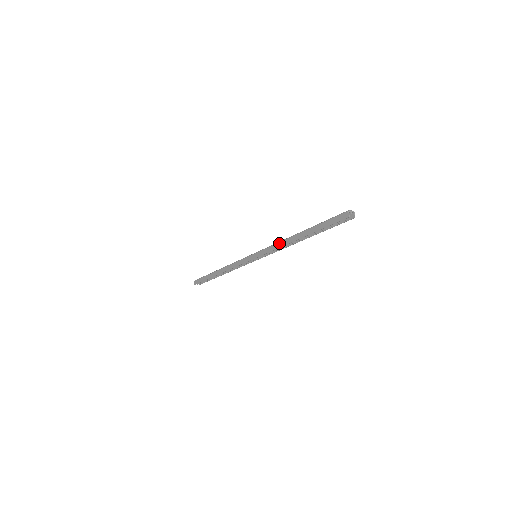
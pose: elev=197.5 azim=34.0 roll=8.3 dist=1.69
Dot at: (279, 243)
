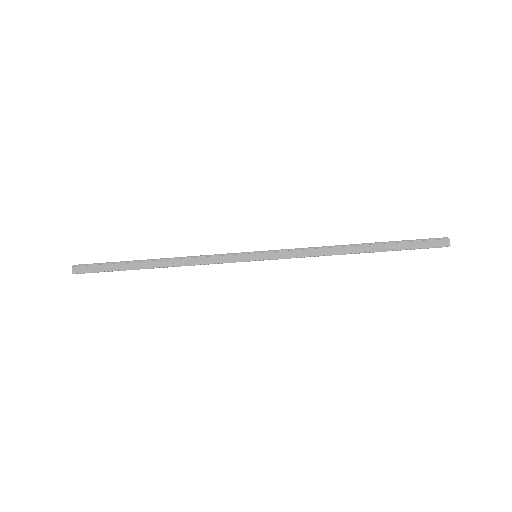
Dot at: (319, 249)
